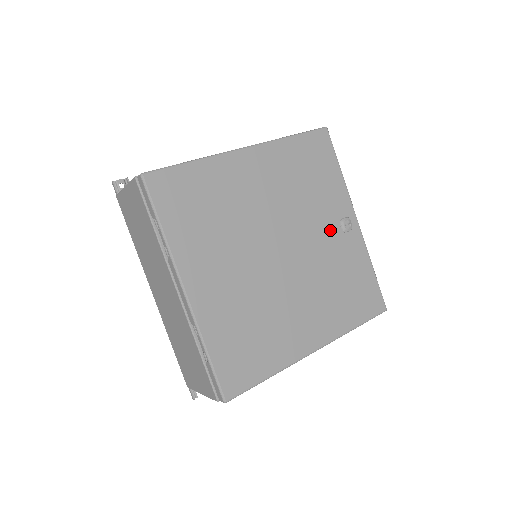
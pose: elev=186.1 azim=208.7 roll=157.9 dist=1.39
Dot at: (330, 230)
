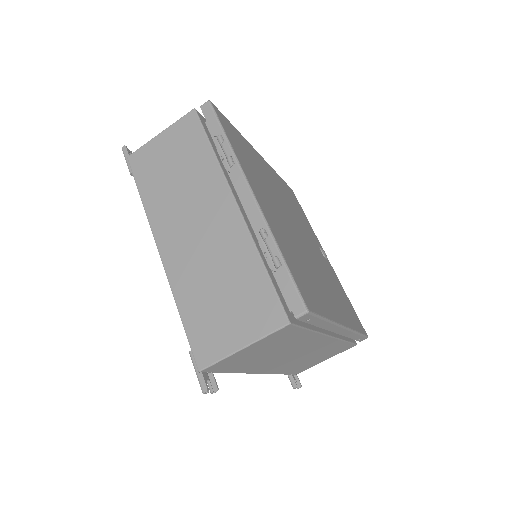
Dot at: (317, 248)
